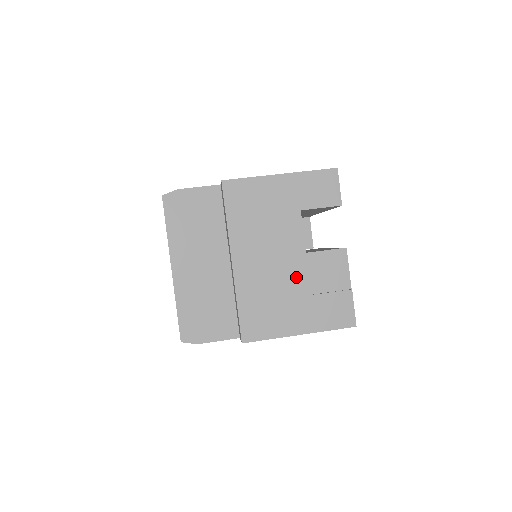
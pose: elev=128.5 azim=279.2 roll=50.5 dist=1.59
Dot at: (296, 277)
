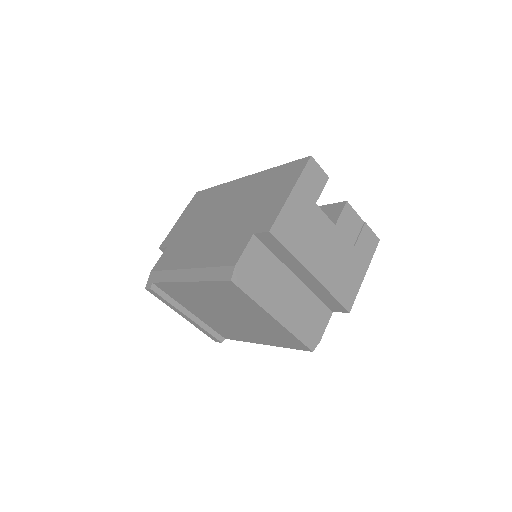
Dot at: (342, 246)
